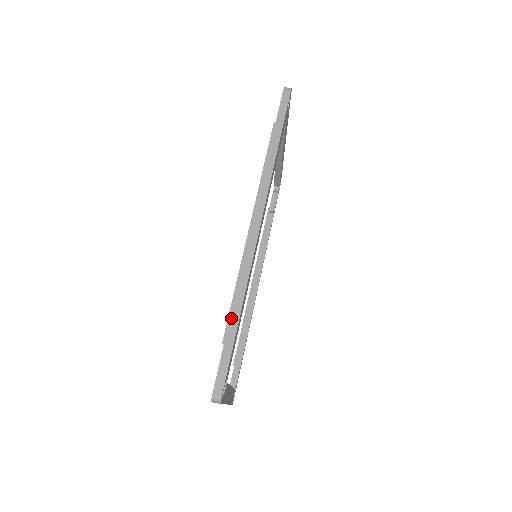
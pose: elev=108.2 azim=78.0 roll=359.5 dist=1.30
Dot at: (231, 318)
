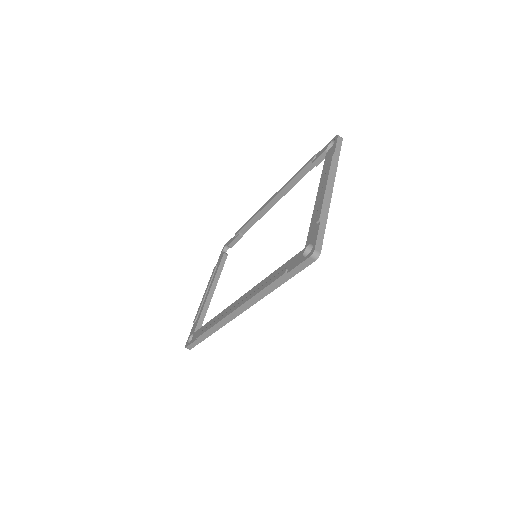
Dot at: (205, 334)
